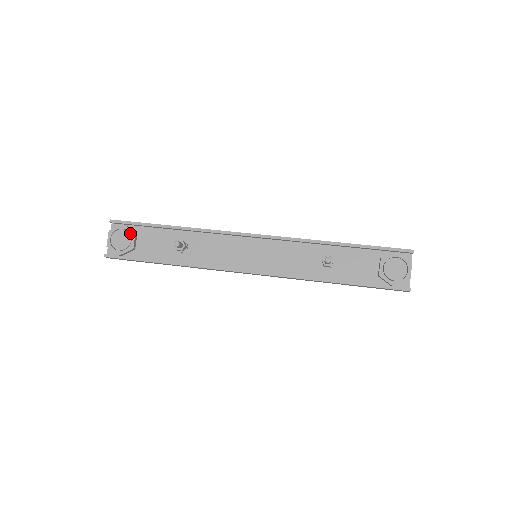
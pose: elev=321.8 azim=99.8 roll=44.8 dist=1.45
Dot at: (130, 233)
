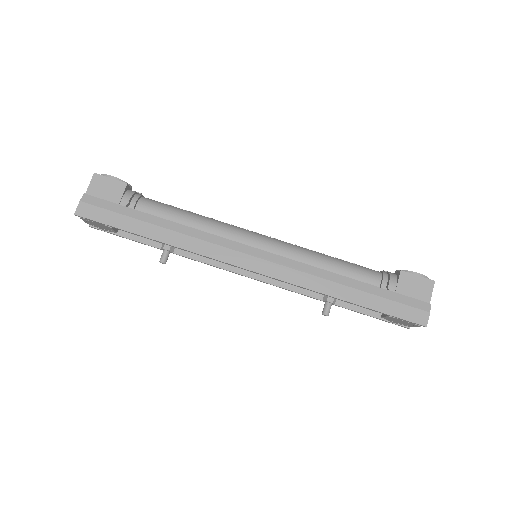
Dot at: (105, 226)
